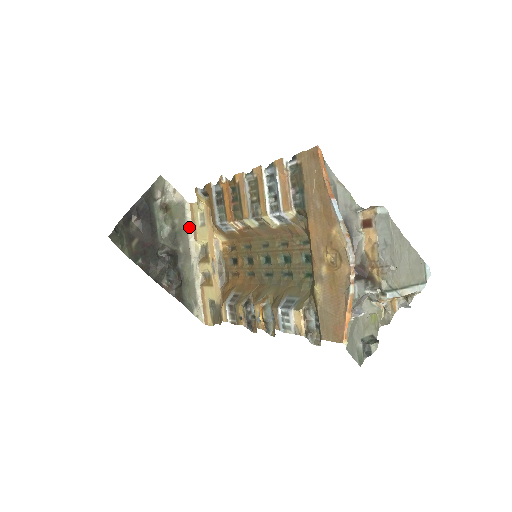
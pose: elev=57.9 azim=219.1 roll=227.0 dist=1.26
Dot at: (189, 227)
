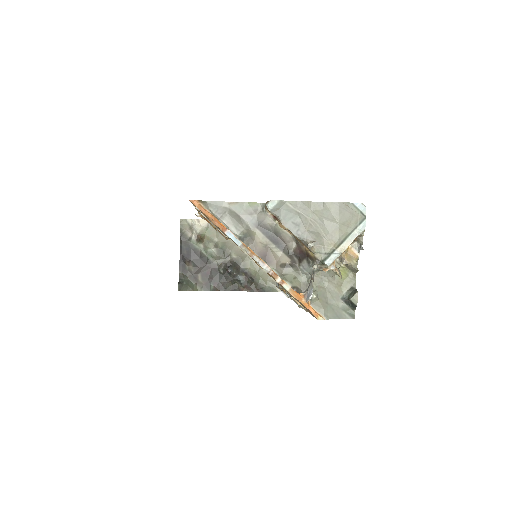
Dot at: occluded
